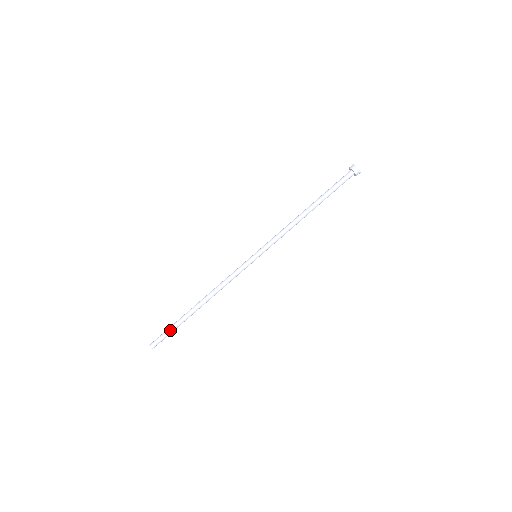
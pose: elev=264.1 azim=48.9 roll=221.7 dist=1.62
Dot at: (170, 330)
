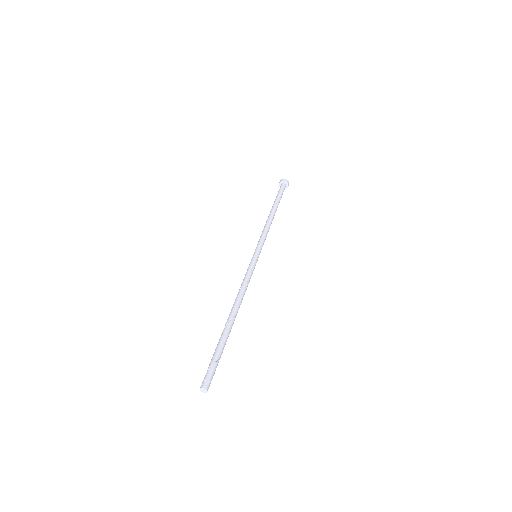
Dot at: (217, 355)
